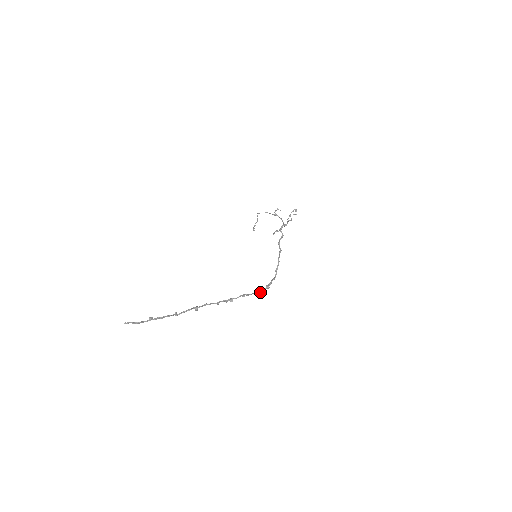
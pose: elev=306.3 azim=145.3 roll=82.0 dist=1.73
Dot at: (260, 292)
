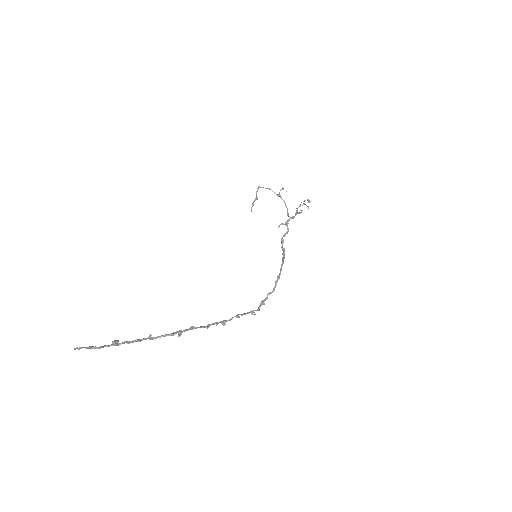
Dot at: (255, 310)
